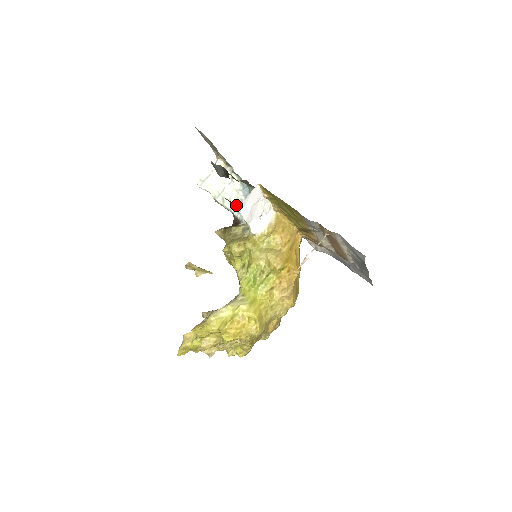
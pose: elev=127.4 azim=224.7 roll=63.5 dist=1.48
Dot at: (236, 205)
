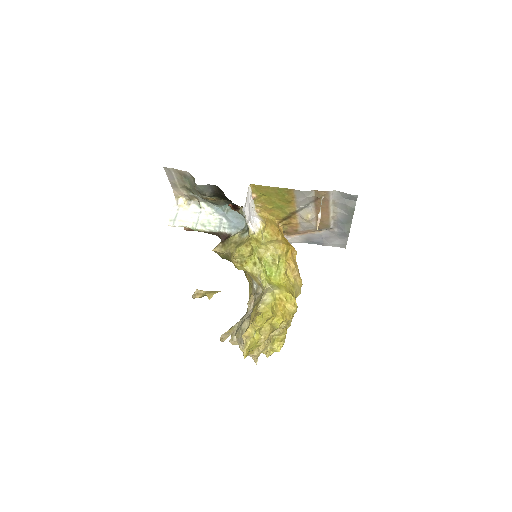
Dot at: (218, 224)
